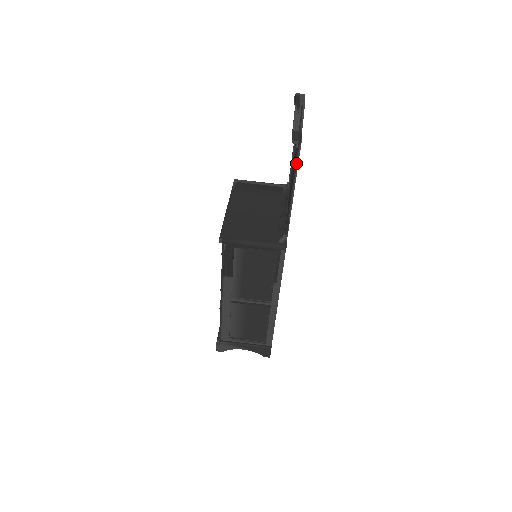
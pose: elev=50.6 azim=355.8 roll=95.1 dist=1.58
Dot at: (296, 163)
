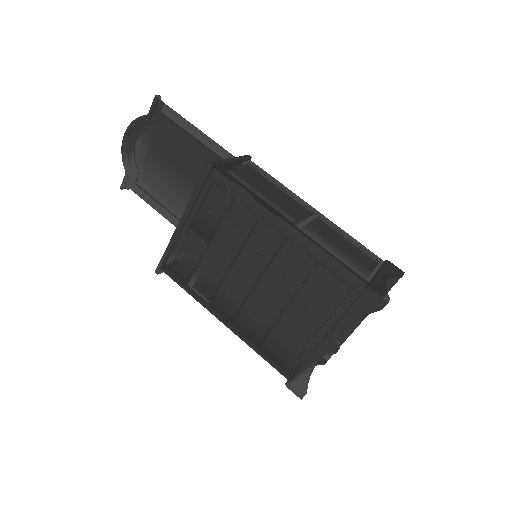
Dot at: (175, 112)
